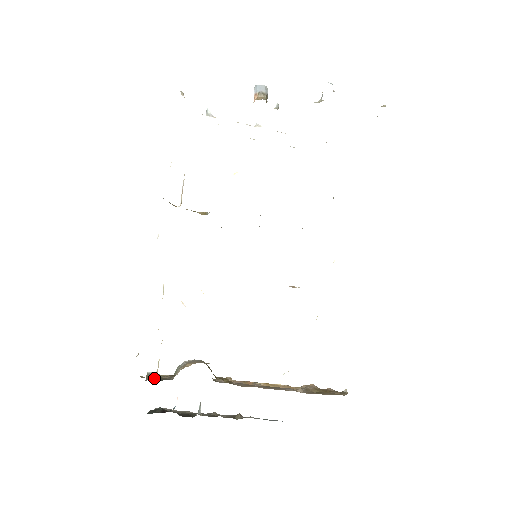
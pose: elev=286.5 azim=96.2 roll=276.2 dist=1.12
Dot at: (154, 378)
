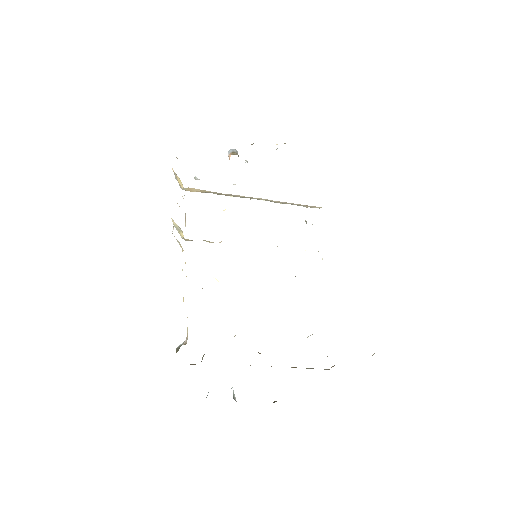
Dot at: (185, 344)
